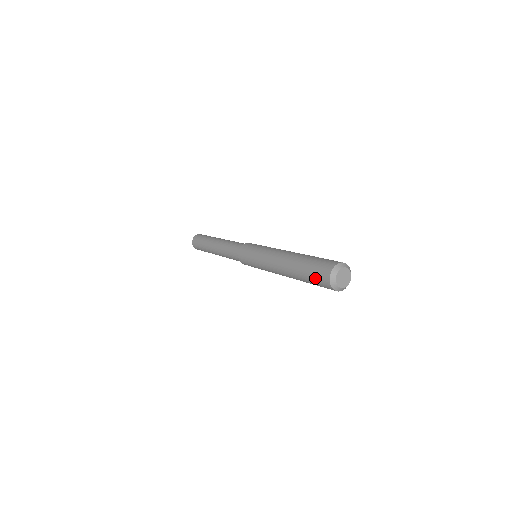
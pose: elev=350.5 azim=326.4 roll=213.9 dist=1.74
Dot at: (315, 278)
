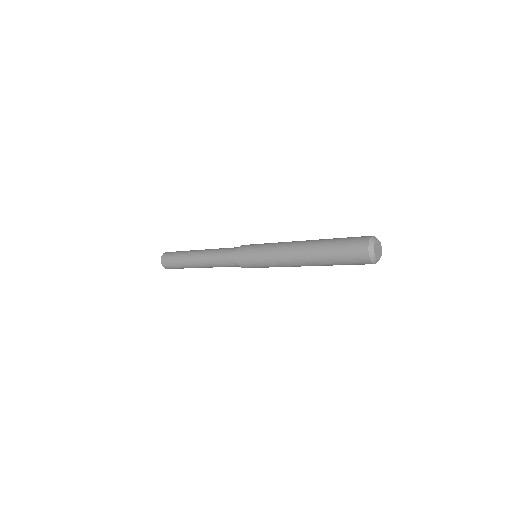
Dot at: (348, 250)
